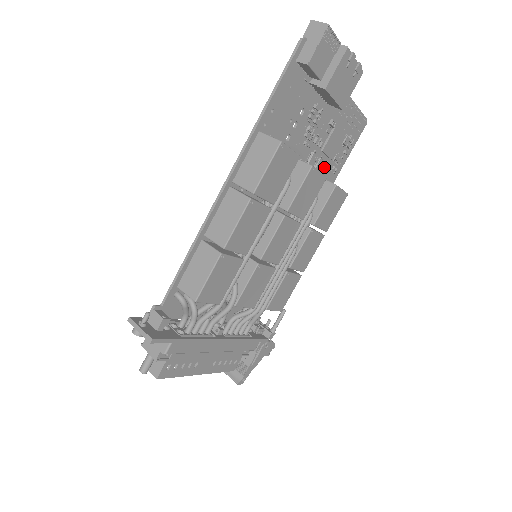
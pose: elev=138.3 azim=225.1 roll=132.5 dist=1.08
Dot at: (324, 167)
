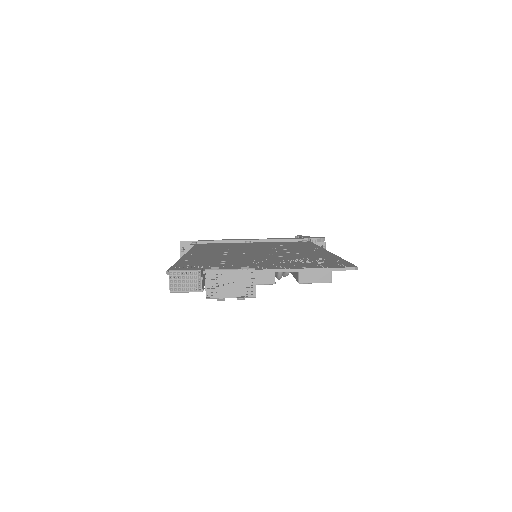
Dot at: occluded
